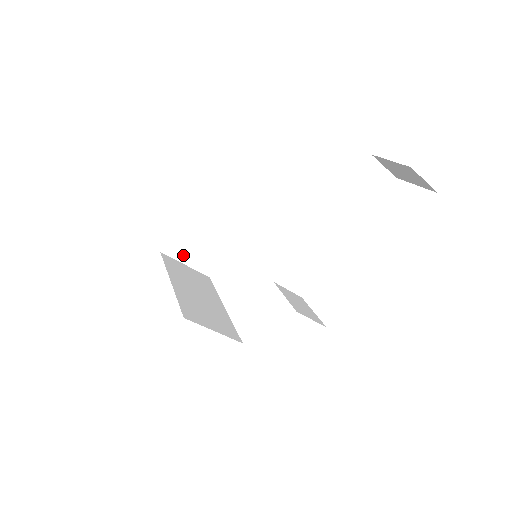
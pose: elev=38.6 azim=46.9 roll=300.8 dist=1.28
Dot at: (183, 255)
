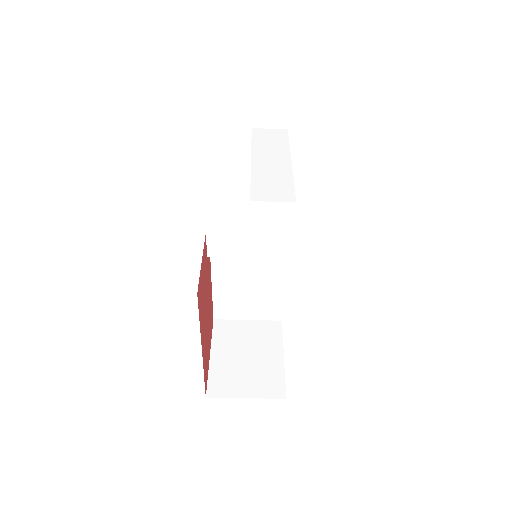
Dot at: (235, 389)
